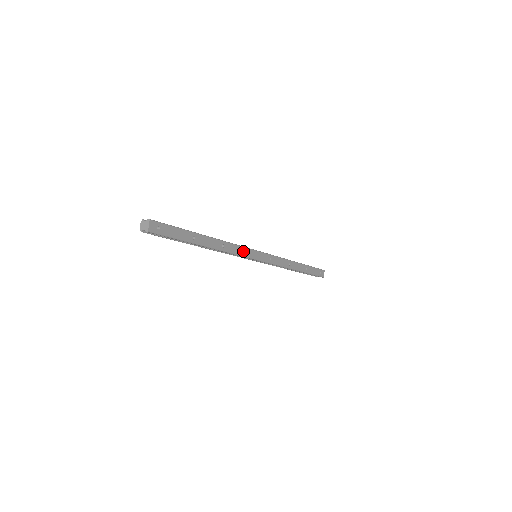
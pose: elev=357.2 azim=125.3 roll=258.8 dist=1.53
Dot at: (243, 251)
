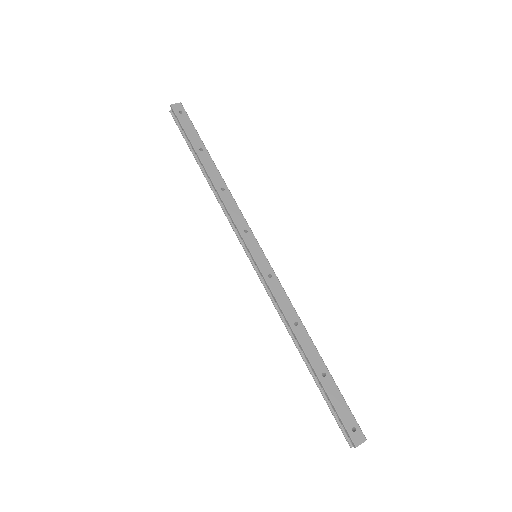
Dot at: (241, 222)
